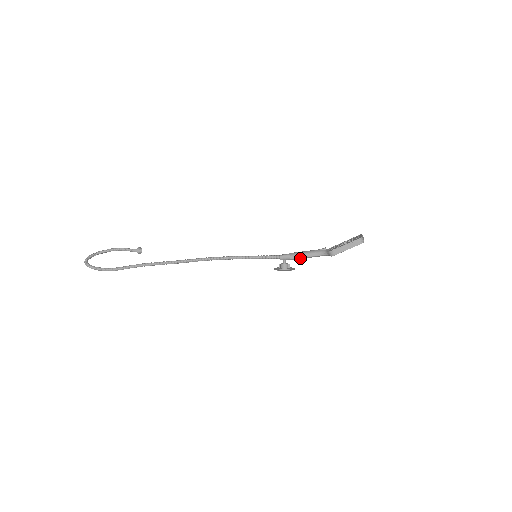
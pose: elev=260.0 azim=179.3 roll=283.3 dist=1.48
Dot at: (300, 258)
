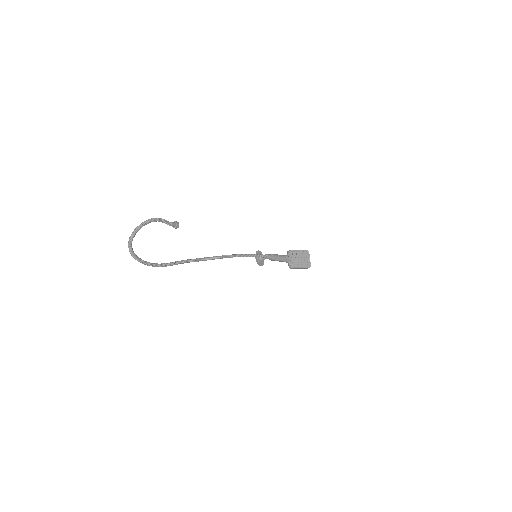
Dot at: (275, 260)
